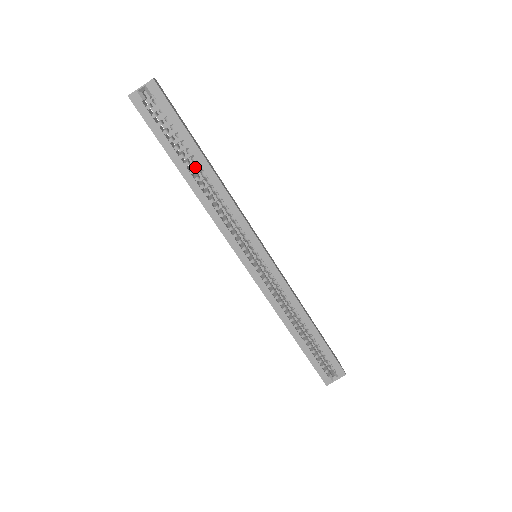
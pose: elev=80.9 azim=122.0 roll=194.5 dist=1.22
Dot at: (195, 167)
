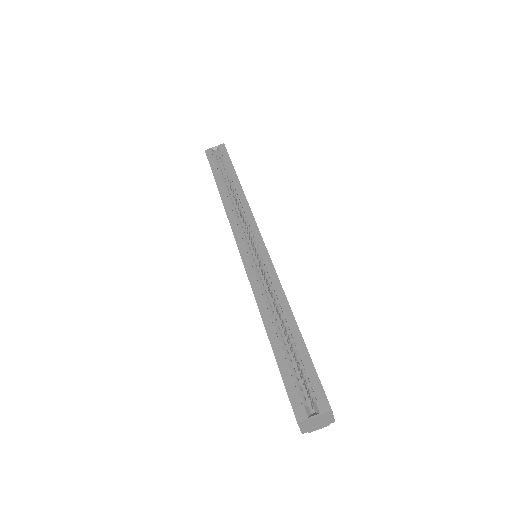
Dot at: (231, 194)
